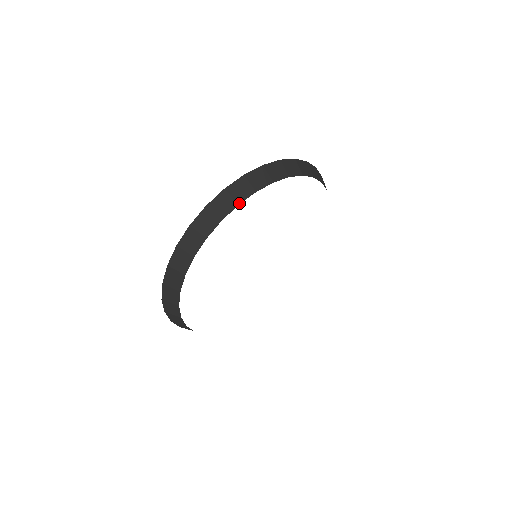
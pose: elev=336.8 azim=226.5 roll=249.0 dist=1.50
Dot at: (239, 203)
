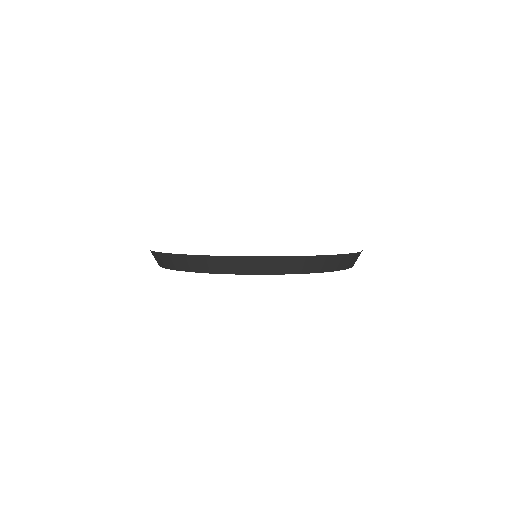
Dot at: (192, 271)
